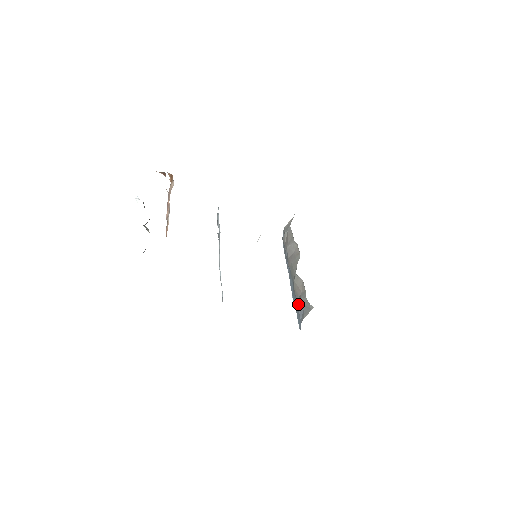
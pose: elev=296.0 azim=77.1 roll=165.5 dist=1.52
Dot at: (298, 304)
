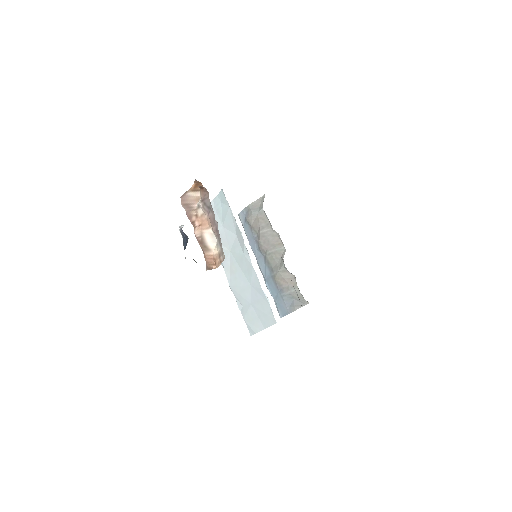
Dot at: (284, 295)
